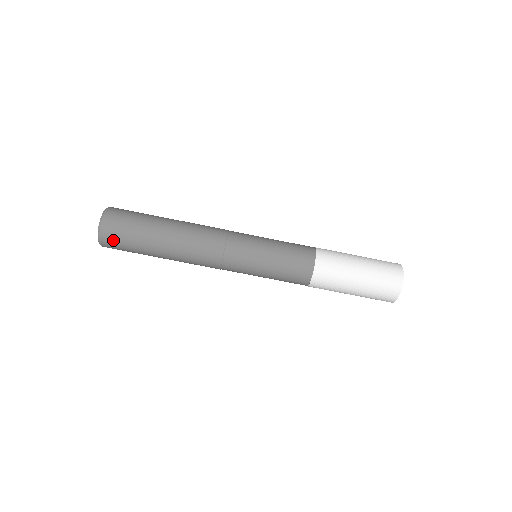
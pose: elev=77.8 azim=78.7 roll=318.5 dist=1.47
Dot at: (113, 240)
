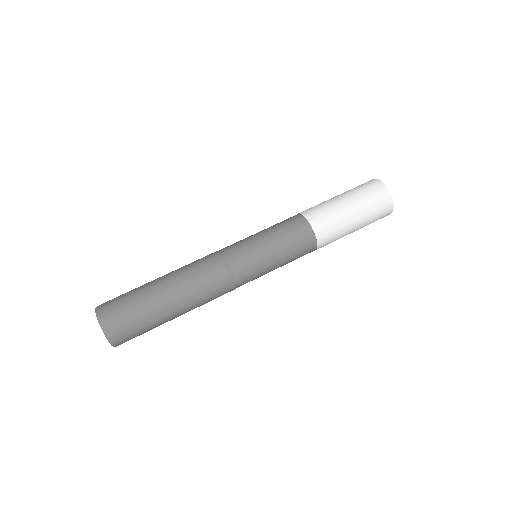
Dot at: (112, 305)
